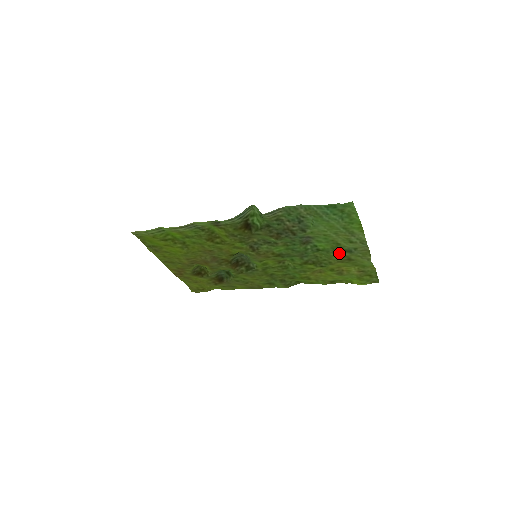
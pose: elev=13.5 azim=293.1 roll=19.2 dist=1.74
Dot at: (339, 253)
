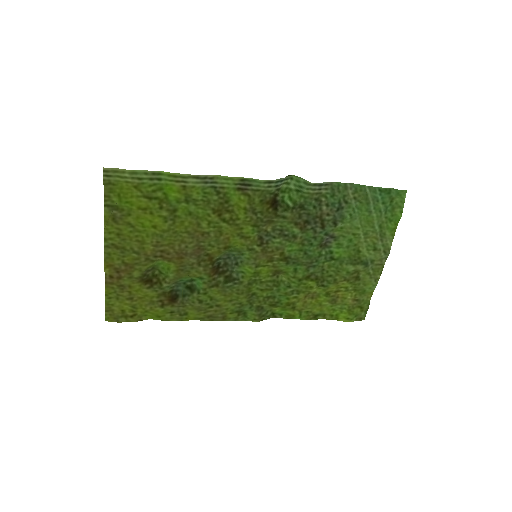
Dot at: (354, 265)
